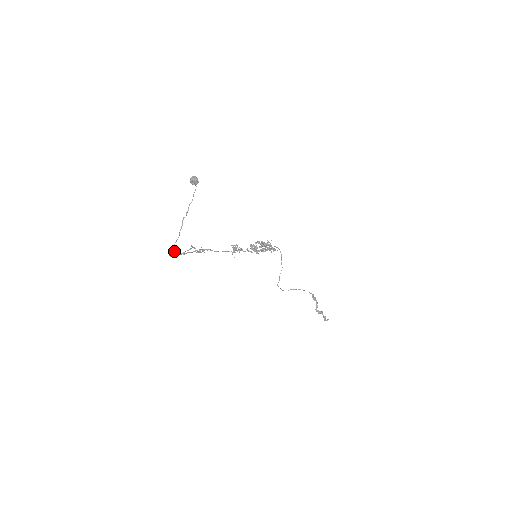
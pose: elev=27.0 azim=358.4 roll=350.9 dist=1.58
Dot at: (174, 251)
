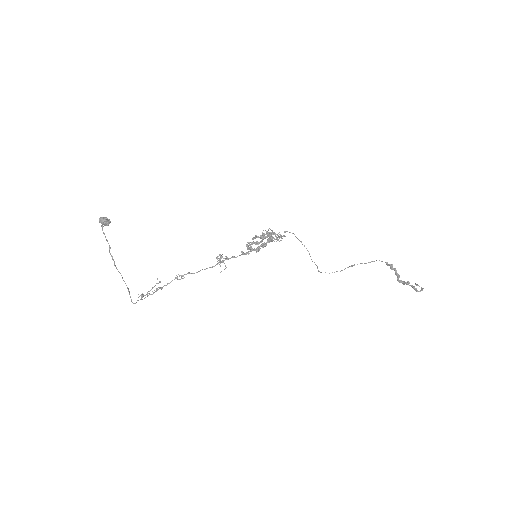
Dot at: occluded
